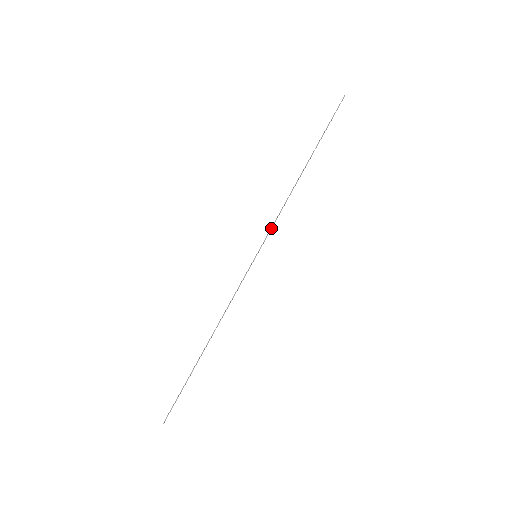
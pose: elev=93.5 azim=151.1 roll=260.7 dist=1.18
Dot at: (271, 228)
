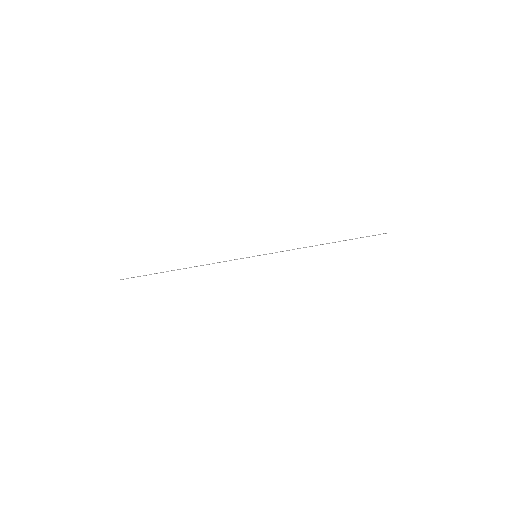
Dot at: occluded
